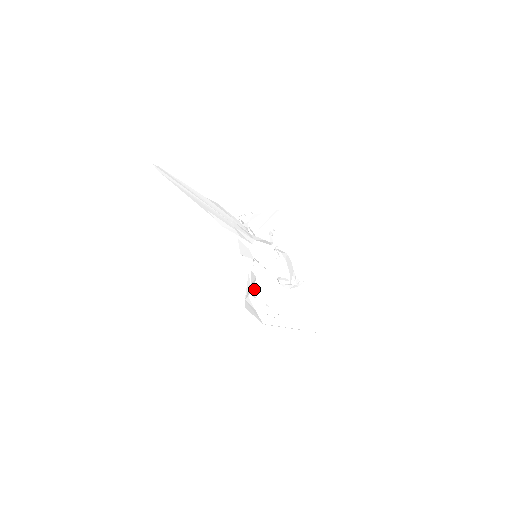
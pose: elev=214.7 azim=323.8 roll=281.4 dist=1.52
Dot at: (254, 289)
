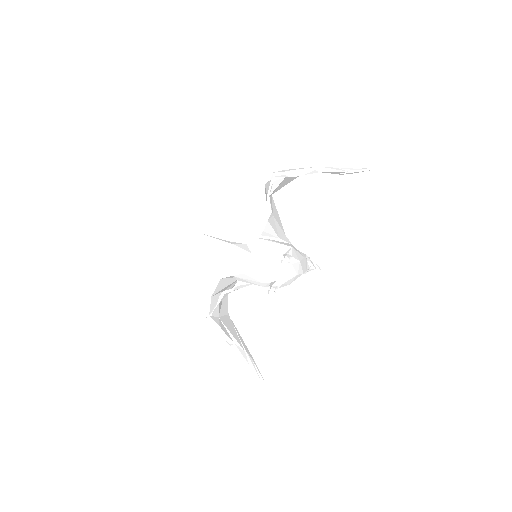
Dot at: occluded
